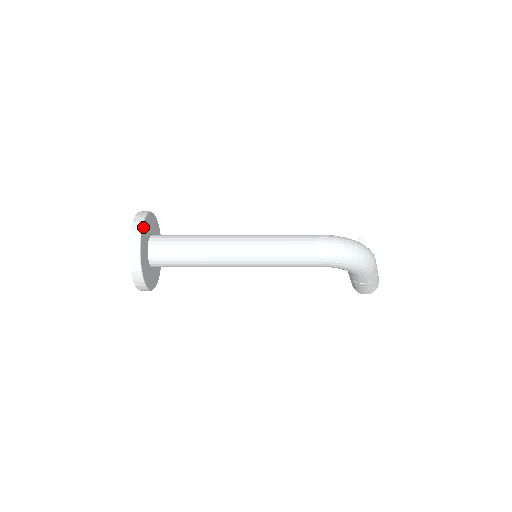
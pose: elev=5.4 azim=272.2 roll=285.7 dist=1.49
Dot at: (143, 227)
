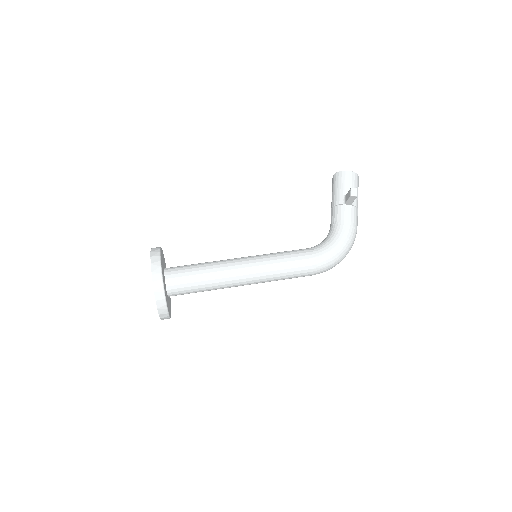
Dot at: (169, 313)
